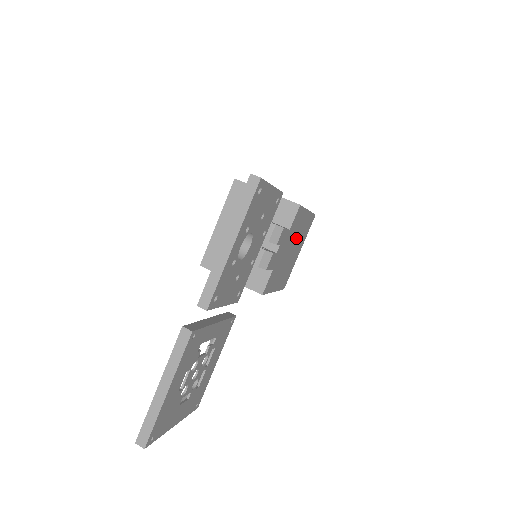
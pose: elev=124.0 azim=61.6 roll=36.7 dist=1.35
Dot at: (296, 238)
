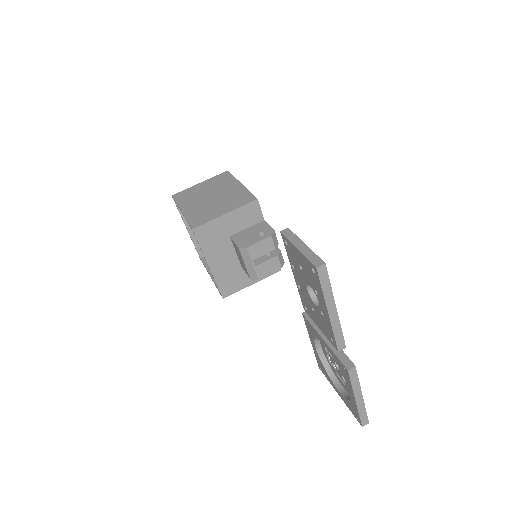
Dot at: occluded
